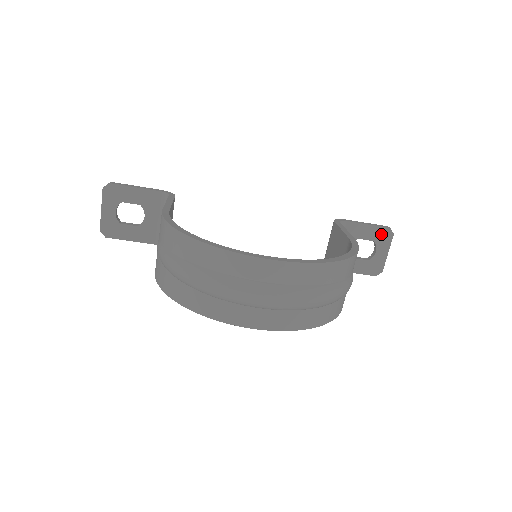
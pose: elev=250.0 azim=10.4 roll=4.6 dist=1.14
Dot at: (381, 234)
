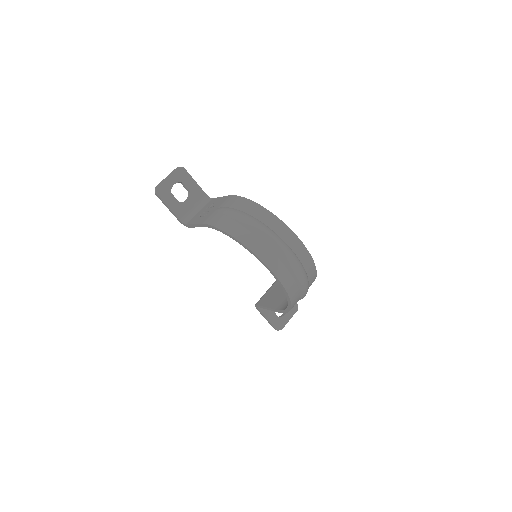
Dot at: occluded
